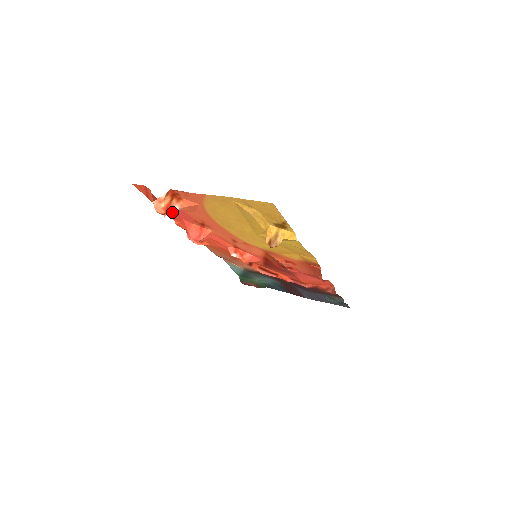
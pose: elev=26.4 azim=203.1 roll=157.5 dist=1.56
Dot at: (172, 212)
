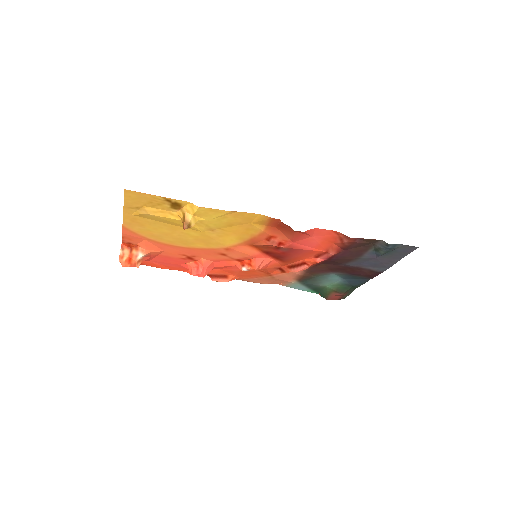
Dot at: (168, 265)
